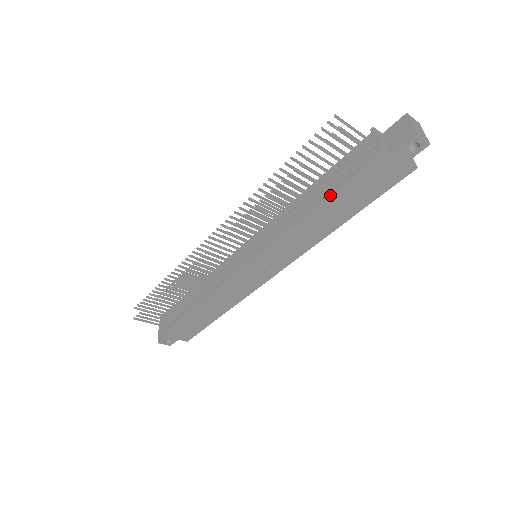
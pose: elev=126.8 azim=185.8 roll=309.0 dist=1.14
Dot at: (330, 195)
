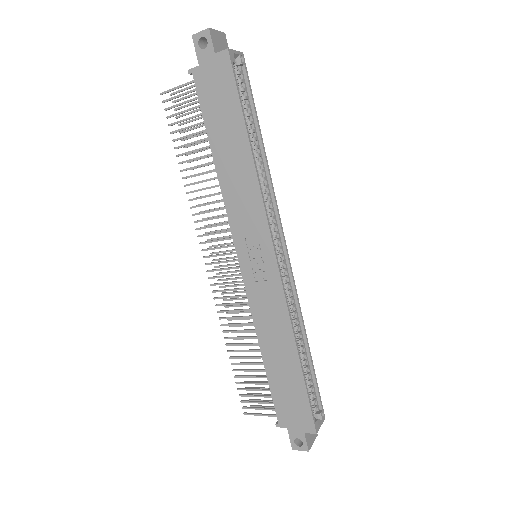
Dot at: (208, 138)
